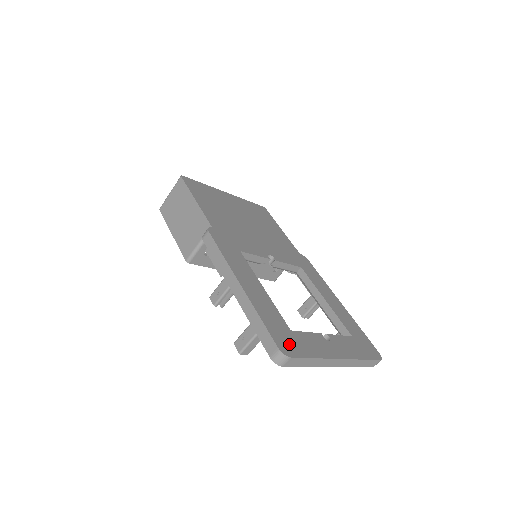
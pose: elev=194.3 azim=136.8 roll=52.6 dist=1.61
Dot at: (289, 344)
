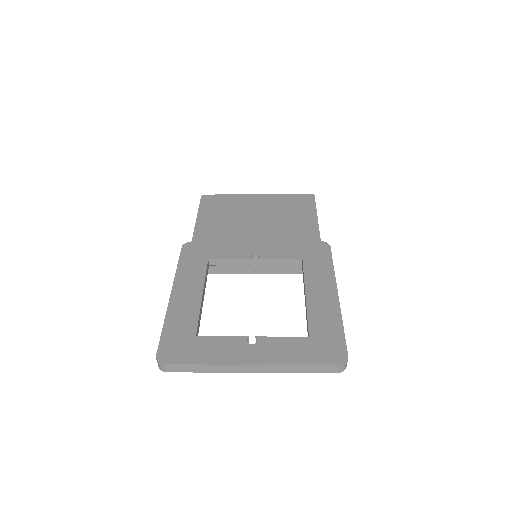
Dot at: (177, 351)
